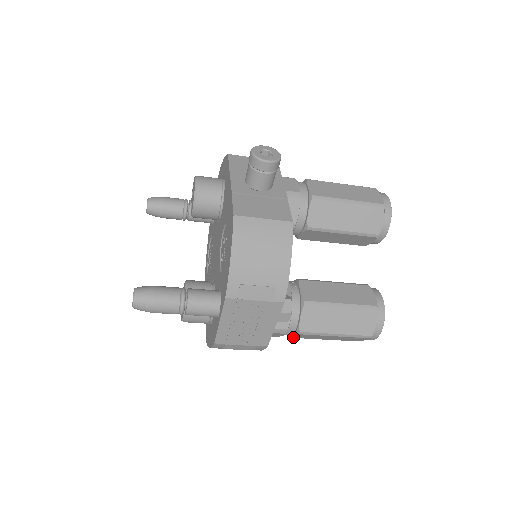
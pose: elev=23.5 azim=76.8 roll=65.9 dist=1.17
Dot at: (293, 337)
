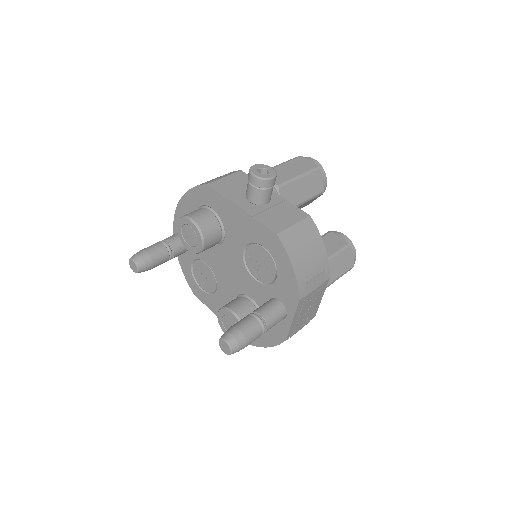
Dot at: occluded
